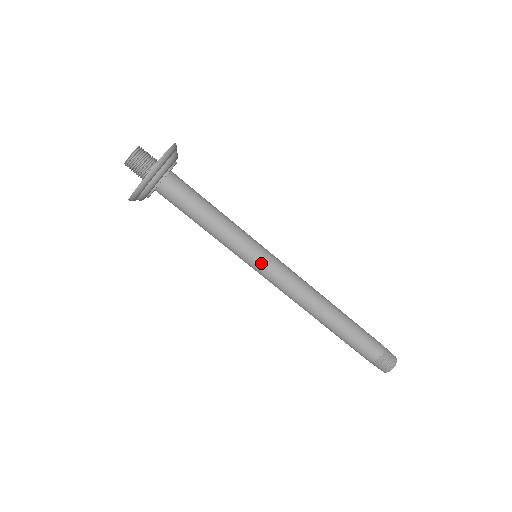
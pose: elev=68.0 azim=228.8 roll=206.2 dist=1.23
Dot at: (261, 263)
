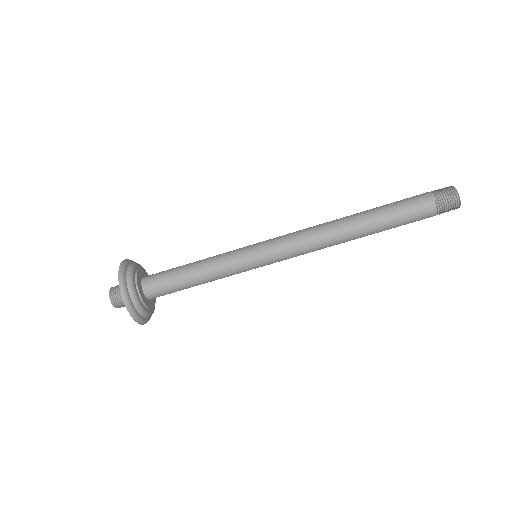
Dot at: (261, 256)
